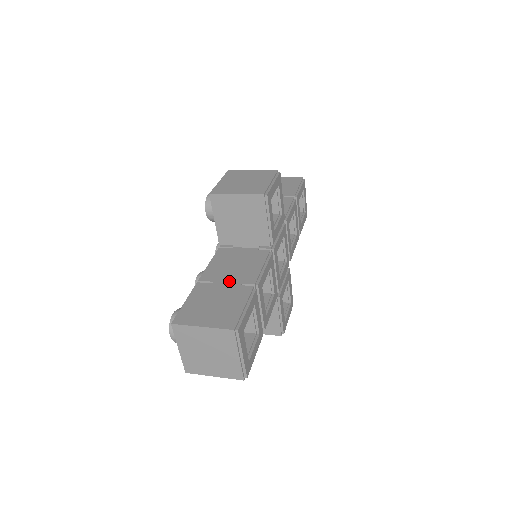
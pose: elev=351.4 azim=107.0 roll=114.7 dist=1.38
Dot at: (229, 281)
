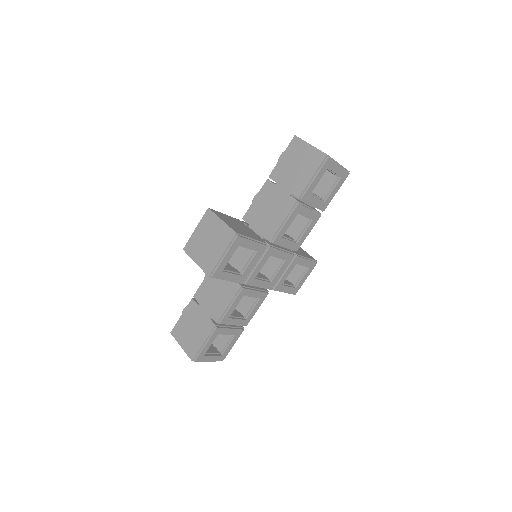
Dot at: (206, 310)
